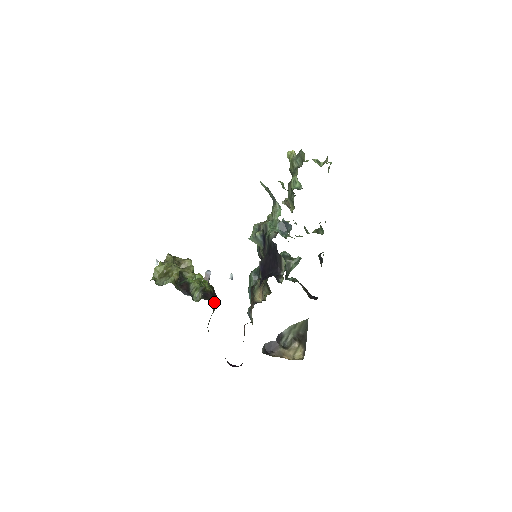
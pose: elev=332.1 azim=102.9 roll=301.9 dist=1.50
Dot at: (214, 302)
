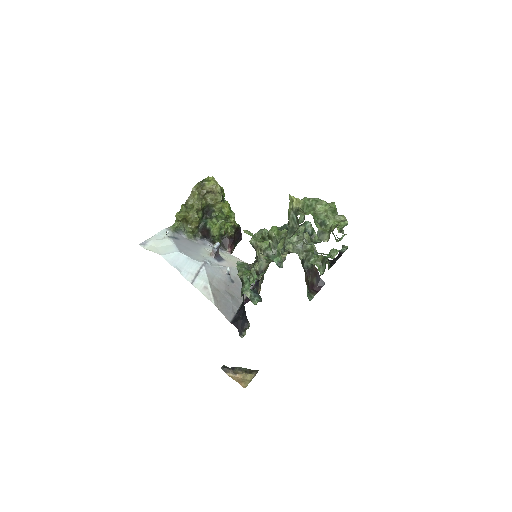
Dot at: (233, 246)
